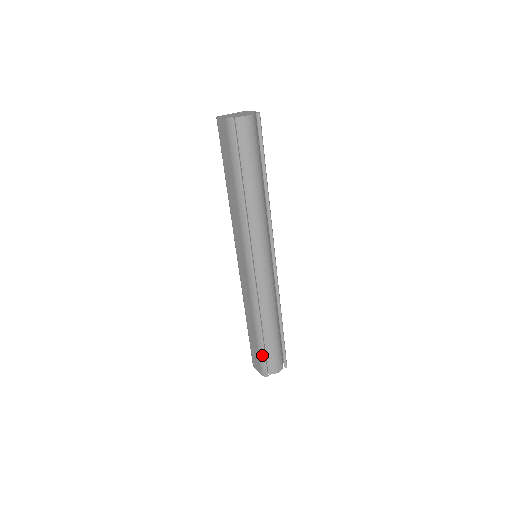
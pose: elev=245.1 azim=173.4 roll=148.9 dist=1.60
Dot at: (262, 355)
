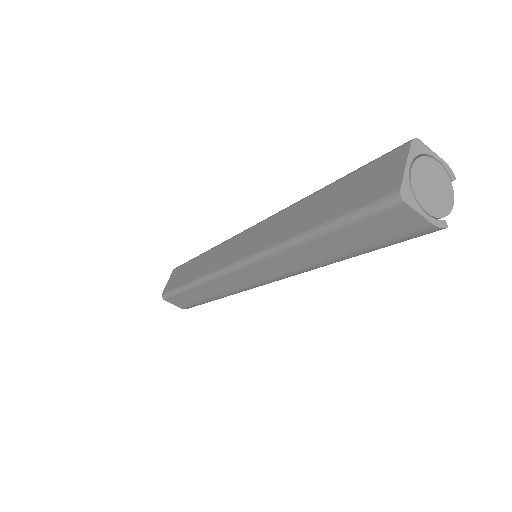
Dot at: occluded
